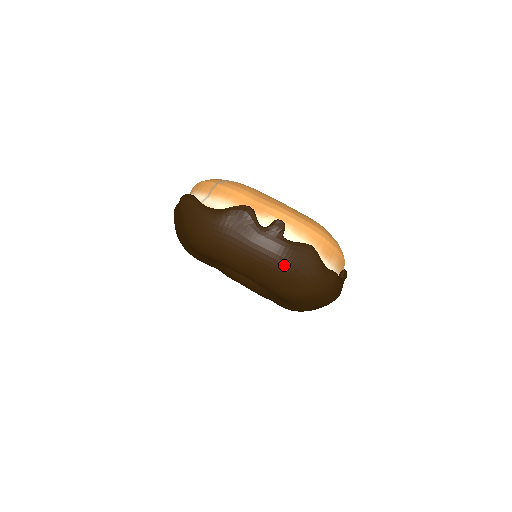
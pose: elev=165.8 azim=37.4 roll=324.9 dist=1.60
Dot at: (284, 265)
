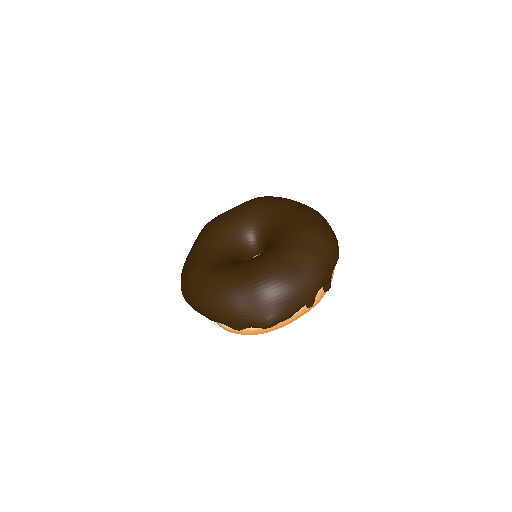
Dot at: occluded
